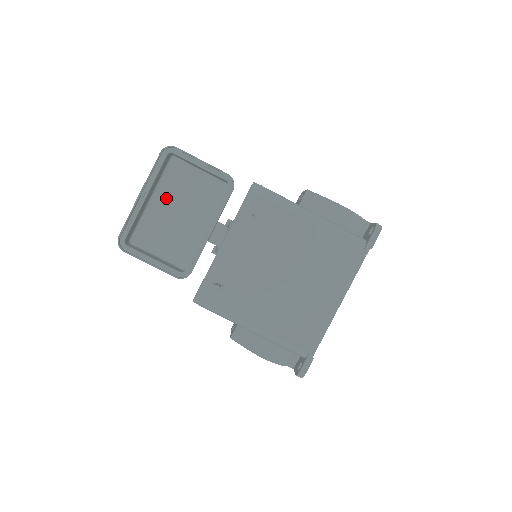
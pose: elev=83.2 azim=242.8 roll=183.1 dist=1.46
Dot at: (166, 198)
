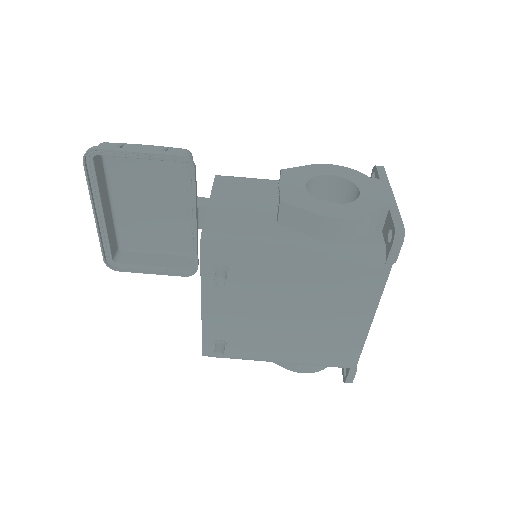
Dot at: (127, 194)
